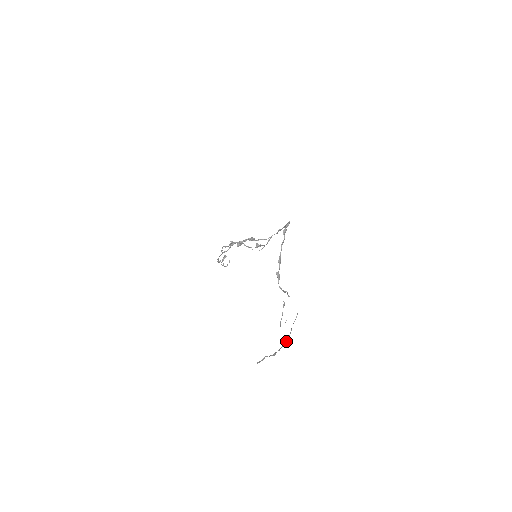
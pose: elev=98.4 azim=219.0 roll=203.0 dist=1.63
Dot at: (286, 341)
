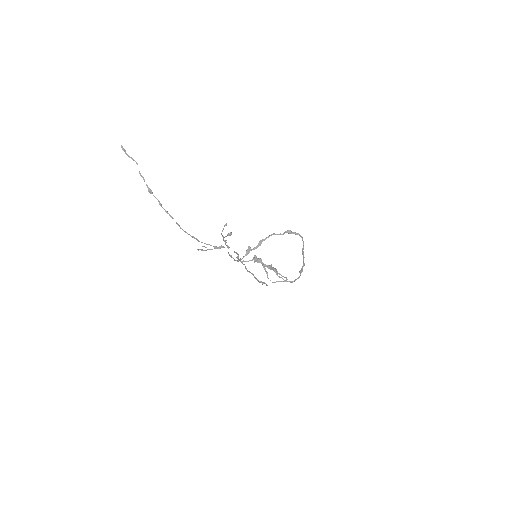
Dot at: (178, 224)
